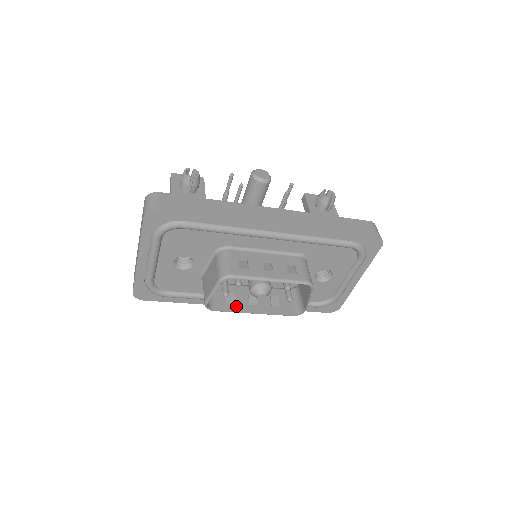
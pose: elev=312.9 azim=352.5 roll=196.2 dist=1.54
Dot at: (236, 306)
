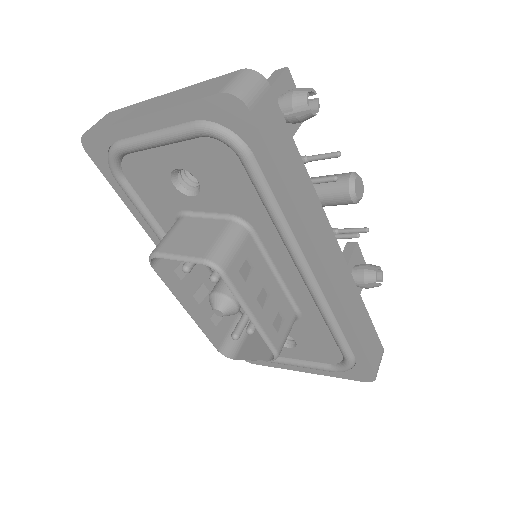
Dot at: (179, 285)
